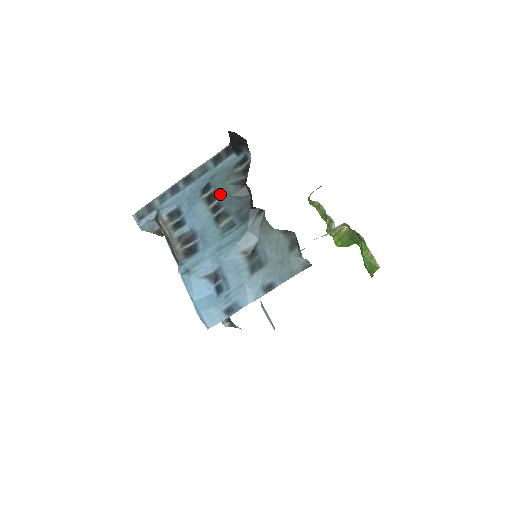
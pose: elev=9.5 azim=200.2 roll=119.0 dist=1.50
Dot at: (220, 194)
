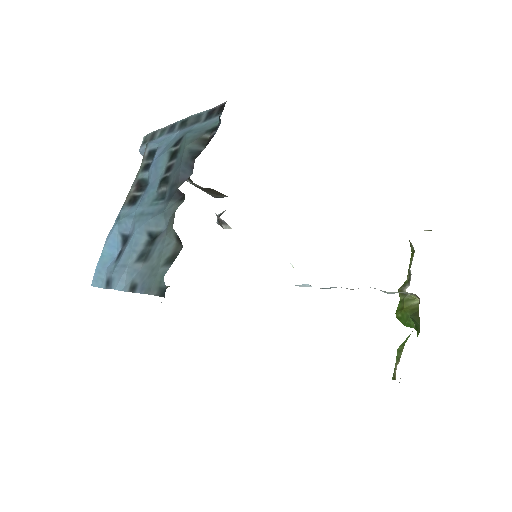
Dot at: (179, 155)
